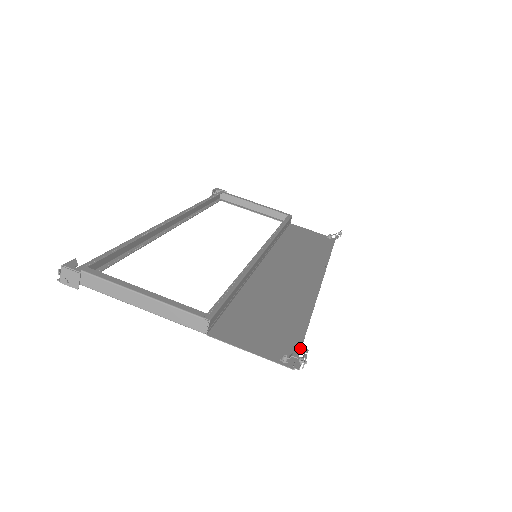
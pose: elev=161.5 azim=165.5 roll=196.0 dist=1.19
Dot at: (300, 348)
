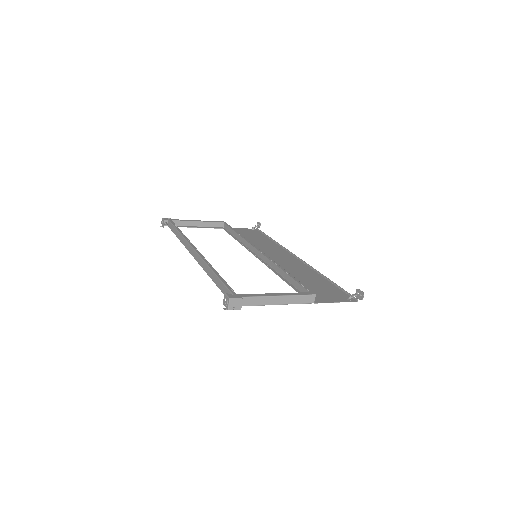
Dot at: (347, 292)
